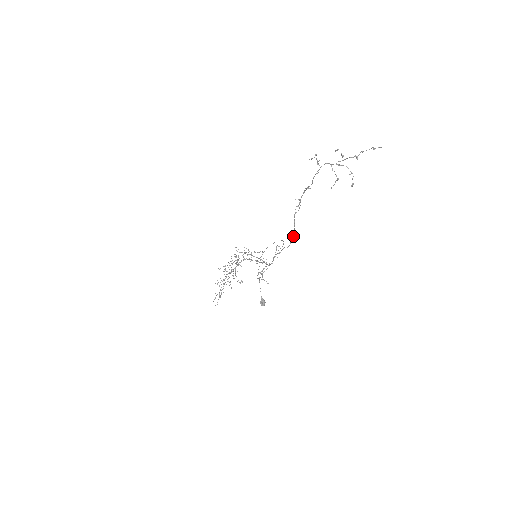
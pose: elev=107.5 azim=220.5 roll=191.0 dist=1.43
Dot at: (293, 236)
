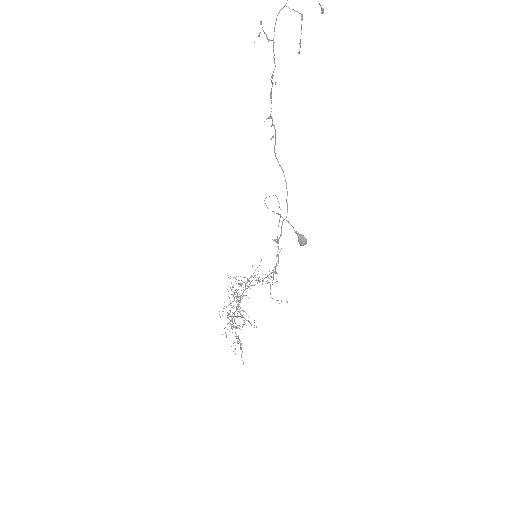
Dot at: (286, 188)
